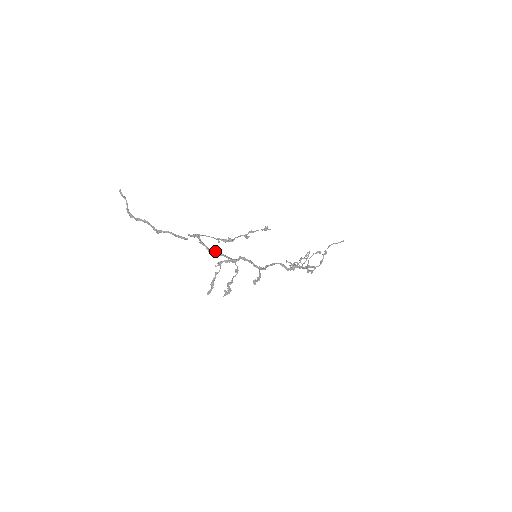
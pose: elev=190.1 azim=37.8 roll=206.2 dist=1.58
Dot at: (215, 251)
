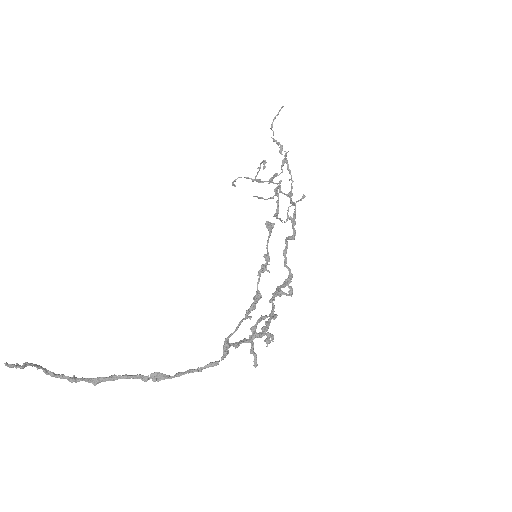
Dot at: (255, 335)
